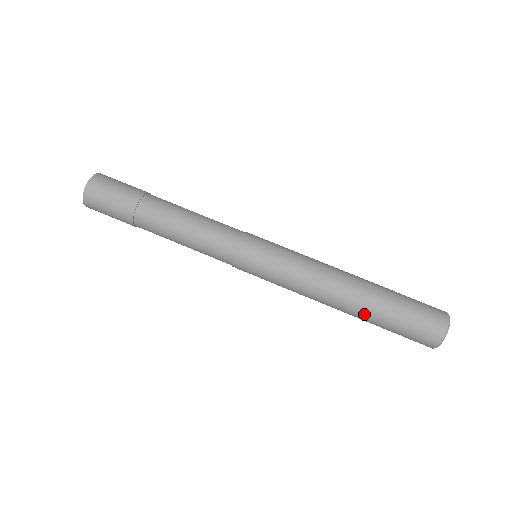
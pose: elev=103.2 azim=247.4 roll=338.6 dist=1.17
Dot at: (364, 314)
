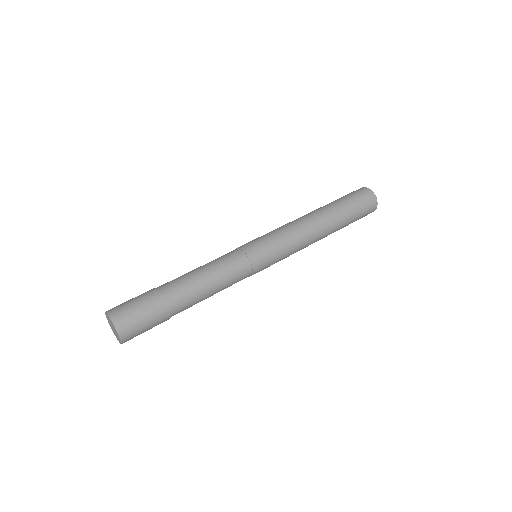
Dot at: (333, 212)
